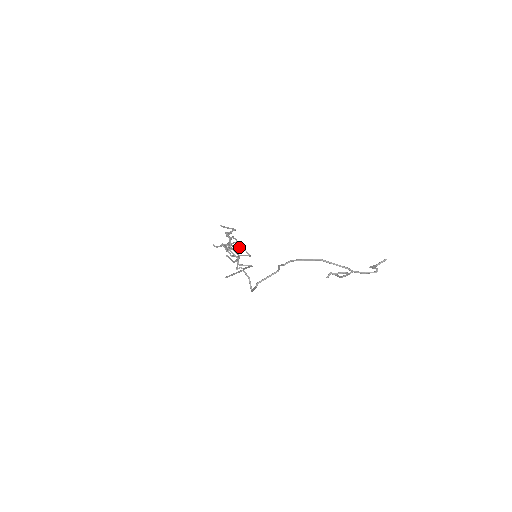
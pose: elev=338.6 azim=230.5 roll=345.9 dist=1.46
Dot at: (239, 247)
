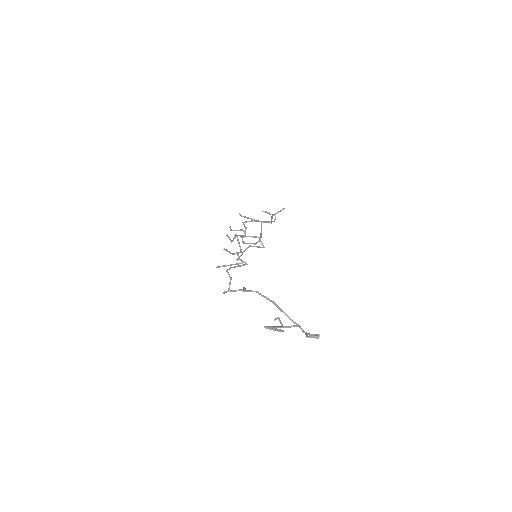
Dot at: (255, 236)
